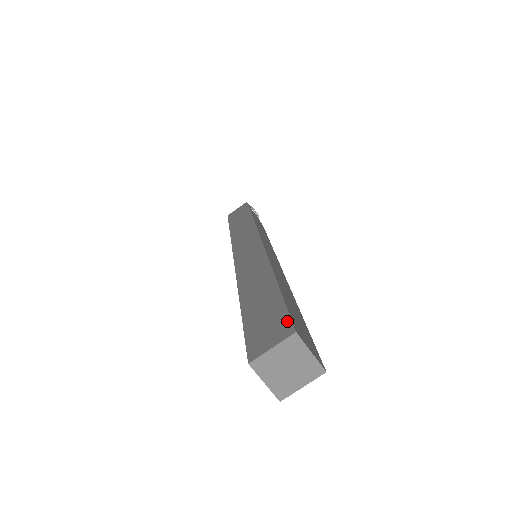
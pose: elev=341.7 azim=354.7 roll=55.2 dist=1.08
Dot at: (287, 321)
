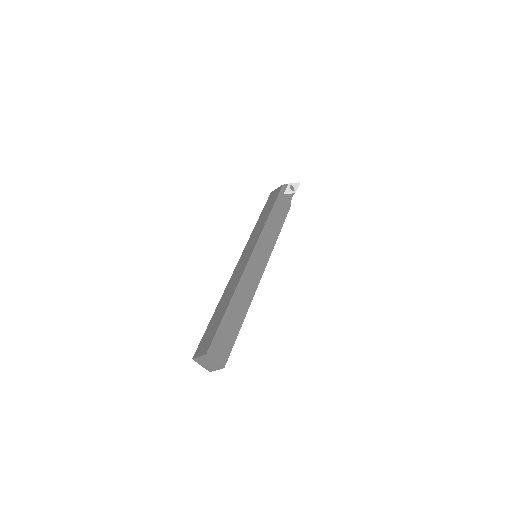
Dot at: (209, 344)
